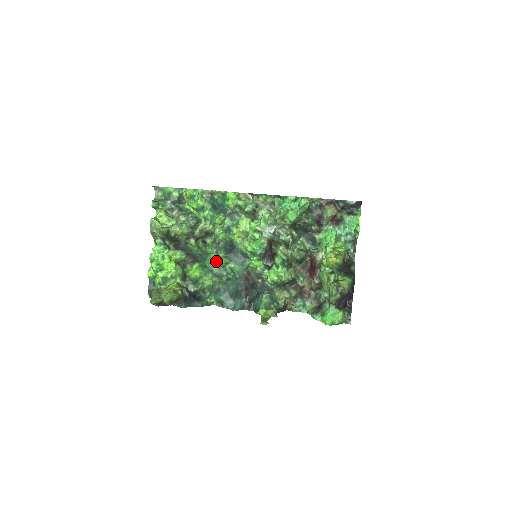
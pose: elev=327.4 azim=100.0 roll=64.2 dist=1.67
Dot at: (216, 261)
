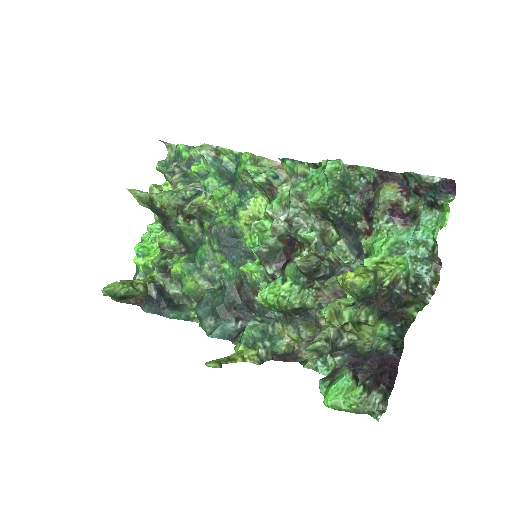
Dot at: (209, 255)
